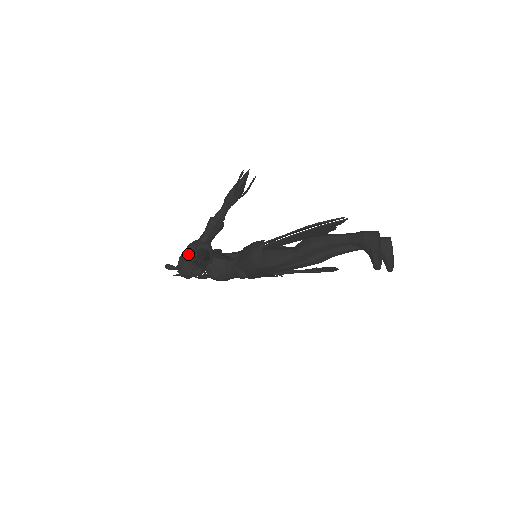
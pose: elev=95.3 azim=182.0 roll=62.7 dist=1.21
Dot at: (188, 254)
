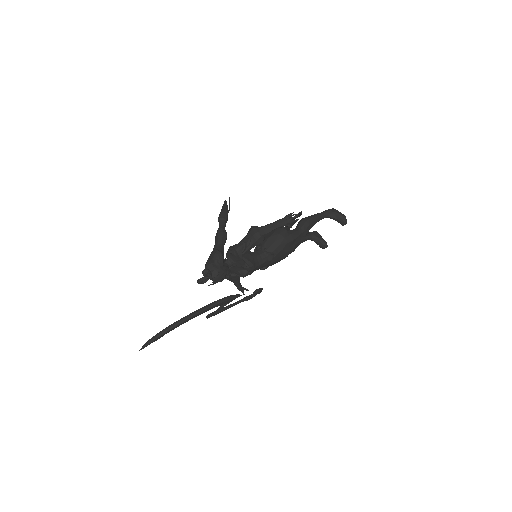
Dot at: (232, 247)
